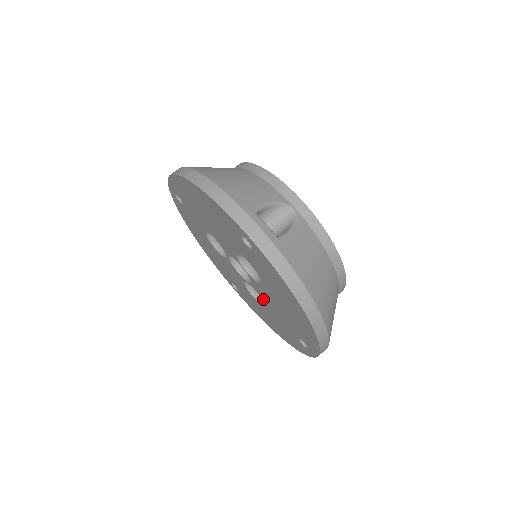
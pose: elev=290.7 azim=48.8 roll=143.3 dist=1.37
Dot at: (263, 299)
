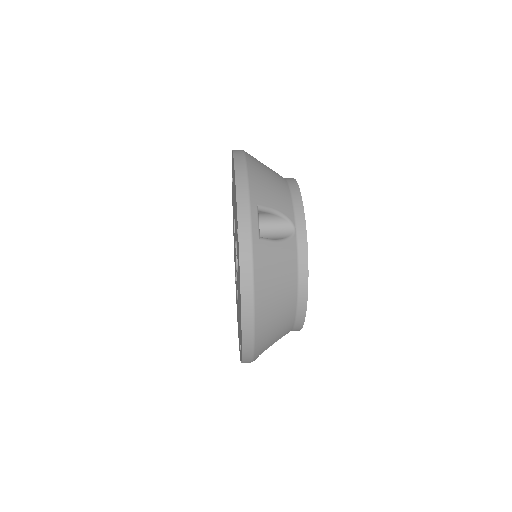
Dot at: occluded
